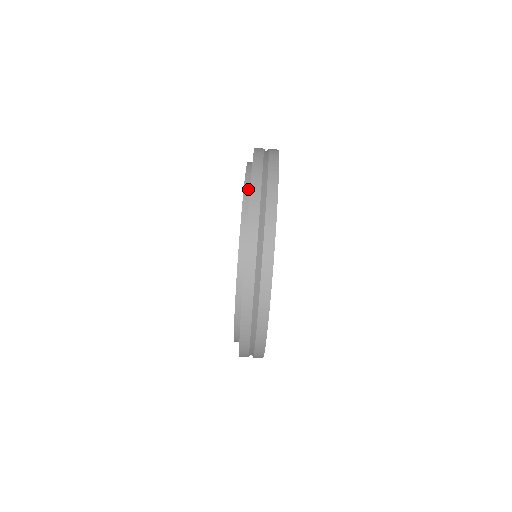
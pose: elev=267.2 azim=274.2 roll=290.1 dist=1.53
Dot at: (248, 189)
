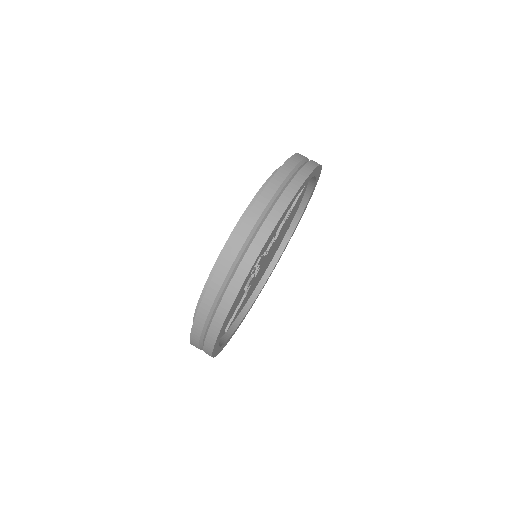
Dot at: occluded
